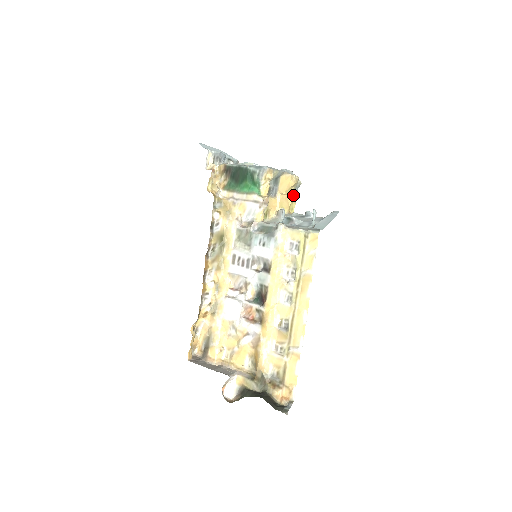
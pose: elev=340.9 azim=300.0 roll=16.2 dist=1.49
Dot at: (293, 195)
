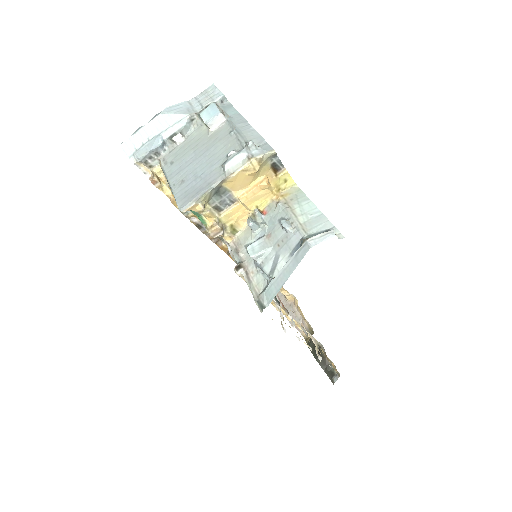
Dot at: (275, 166)
